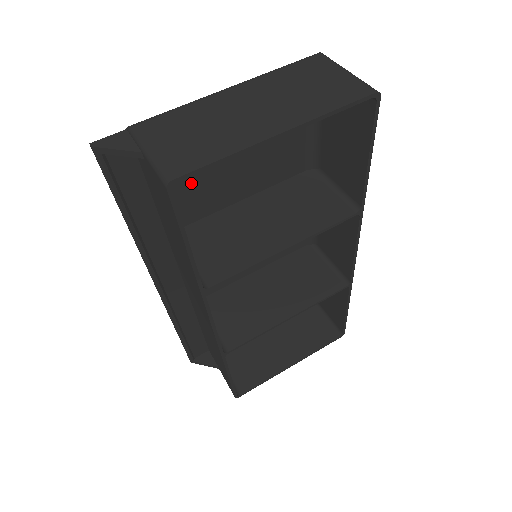
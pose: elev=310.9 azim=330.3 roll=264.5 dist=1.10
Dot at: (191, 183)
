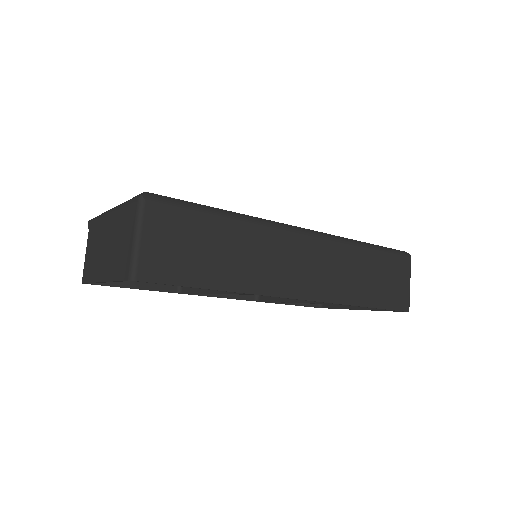
Dot at: occluded
